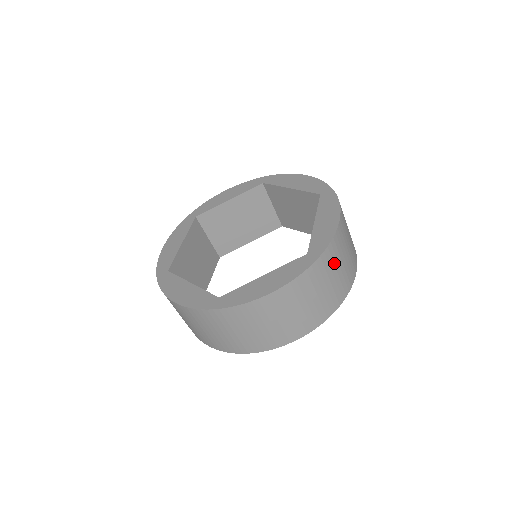
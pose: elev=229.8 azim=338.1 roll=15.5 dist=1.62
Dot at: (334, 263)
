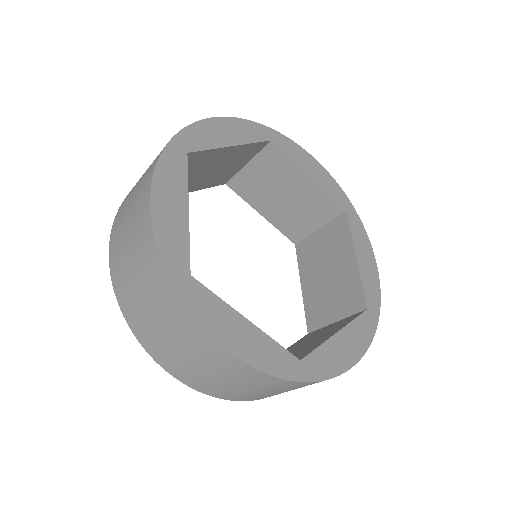
Dot at: (298, 387)
